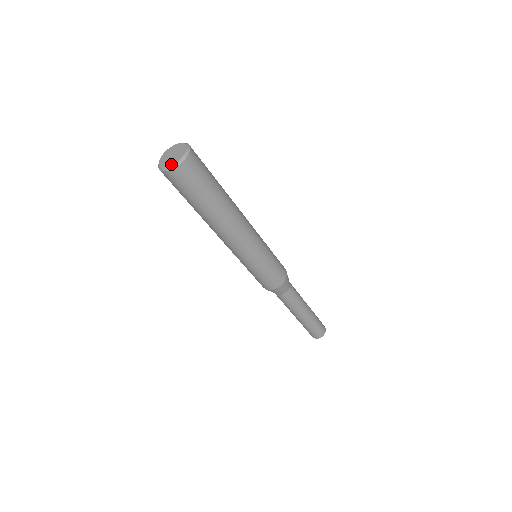
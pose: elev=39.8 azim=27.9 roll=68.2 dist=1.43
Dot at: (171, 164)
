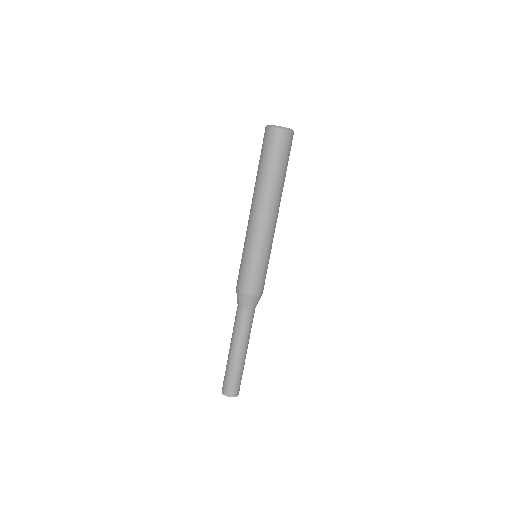
Dot at: (283, 127)
